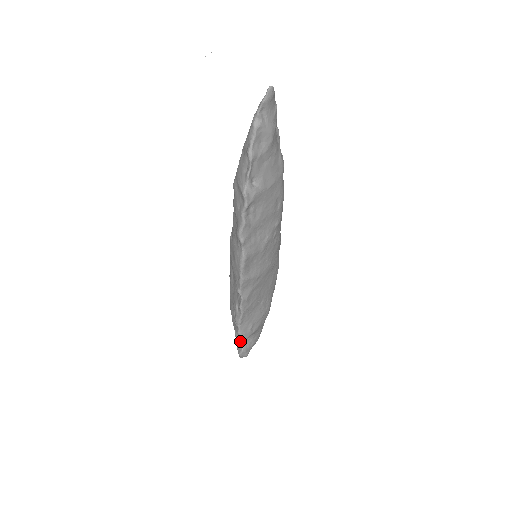
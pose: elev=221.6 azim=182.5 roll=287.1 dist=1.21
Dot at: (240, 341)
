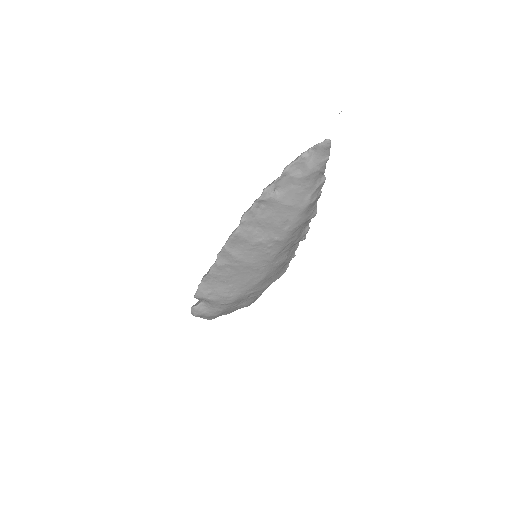
Dot at: (195, 294)
